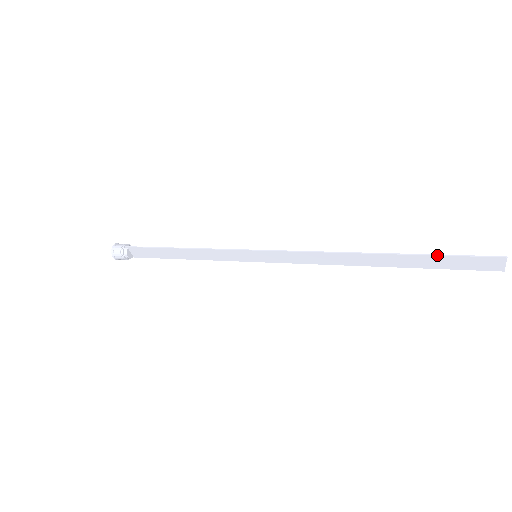
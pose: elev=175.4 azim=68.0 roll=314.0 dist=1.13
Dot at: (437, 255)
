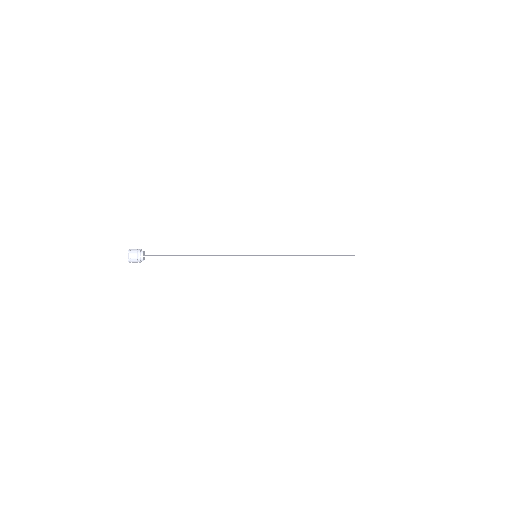
Dot at: occluded
